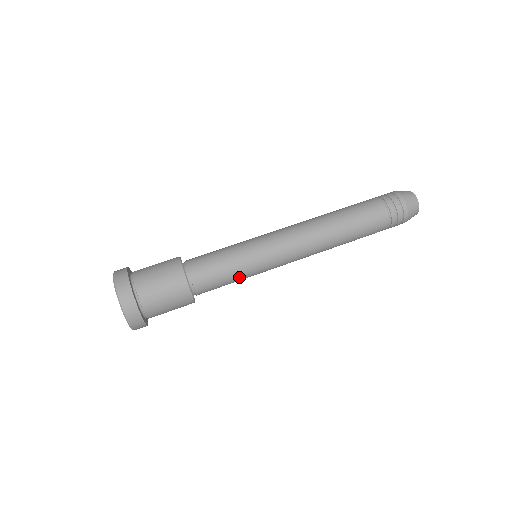
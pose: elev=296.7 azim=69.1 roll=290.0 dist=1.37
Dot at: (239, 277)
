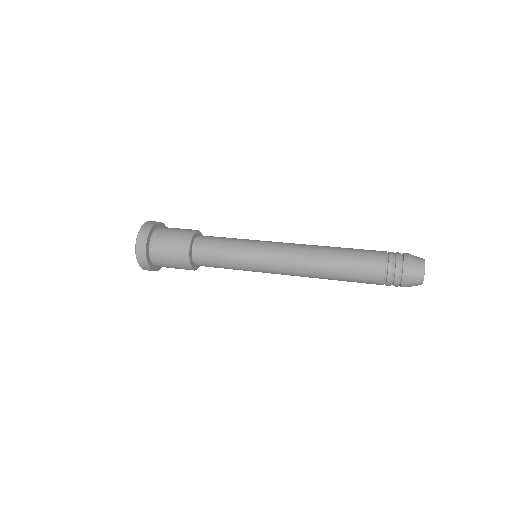
Dot at: (231, 250)
